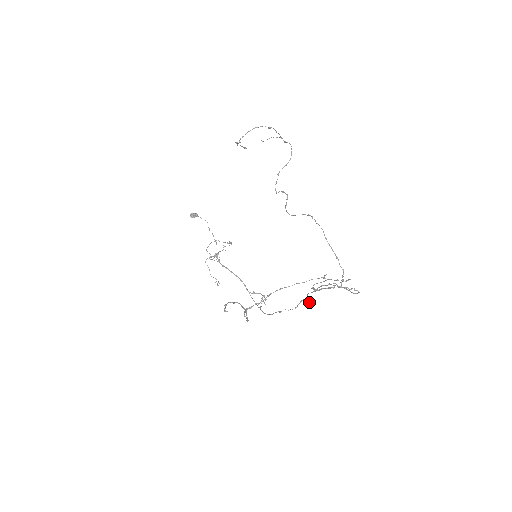
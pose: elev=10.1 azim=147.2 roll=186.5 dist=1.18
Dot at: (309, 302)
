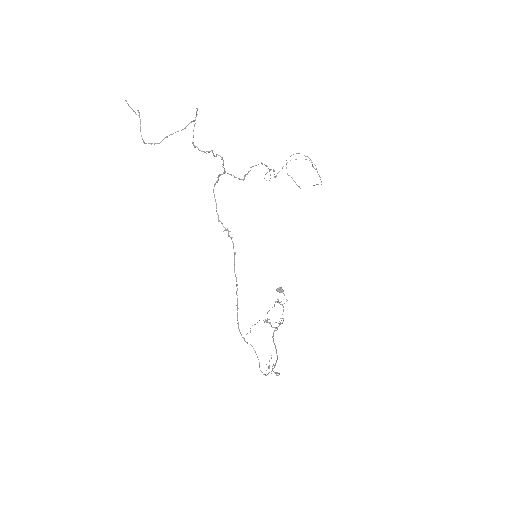
Dot at: (218, 215)
